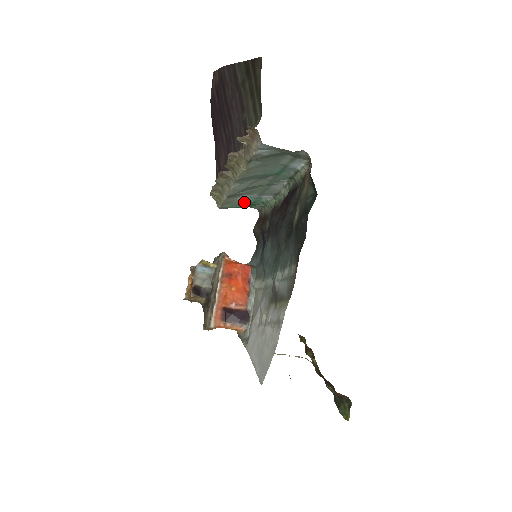
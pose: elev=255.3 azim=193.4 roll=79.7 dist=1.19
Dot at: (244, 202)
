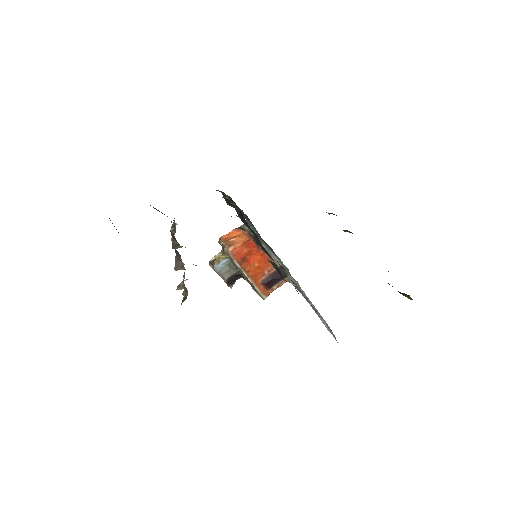
Dot at: occluded
